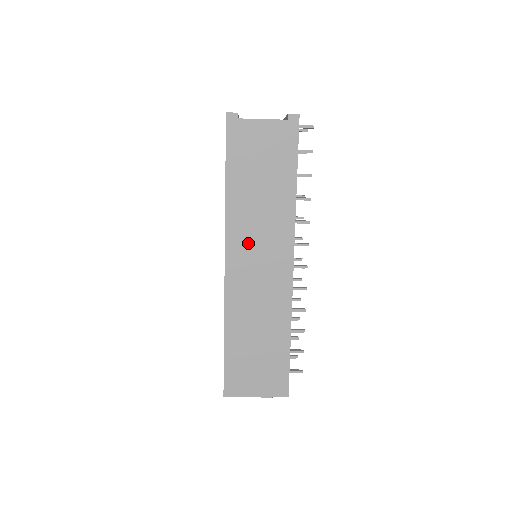
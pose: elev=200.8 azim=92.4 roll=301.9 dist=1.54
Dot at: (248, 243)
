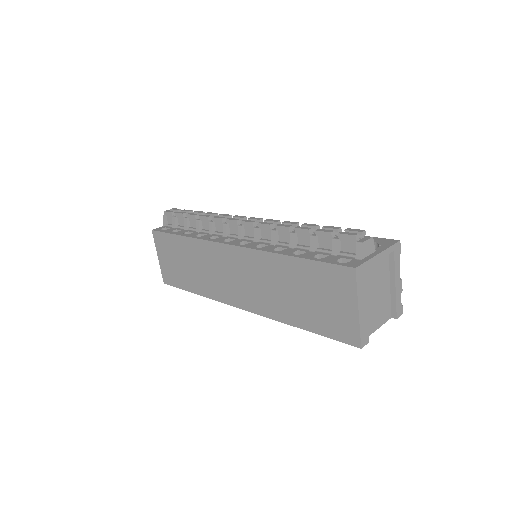
Dot at: occluded
